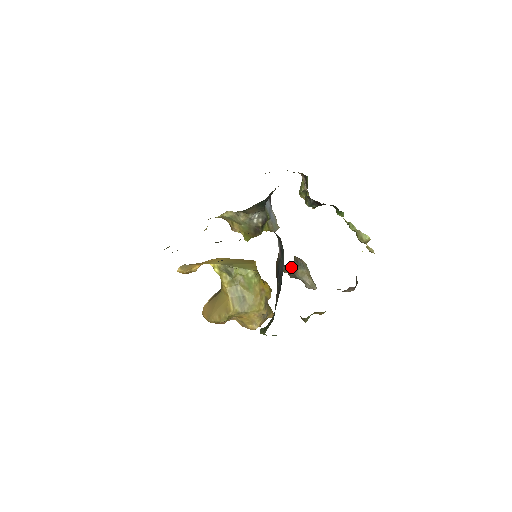
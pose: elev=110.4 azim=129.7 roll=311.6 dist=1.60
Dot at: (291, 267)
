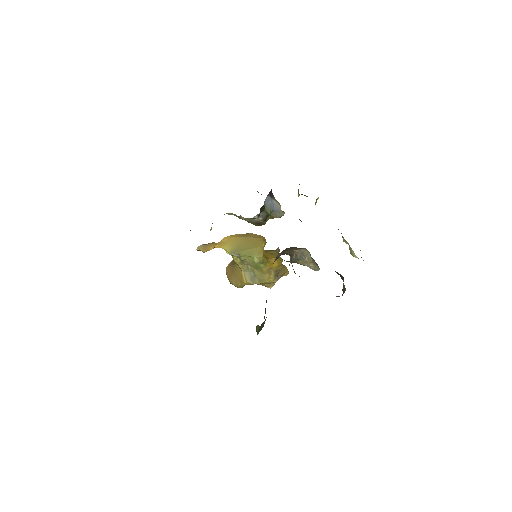
Dot at: occluded
